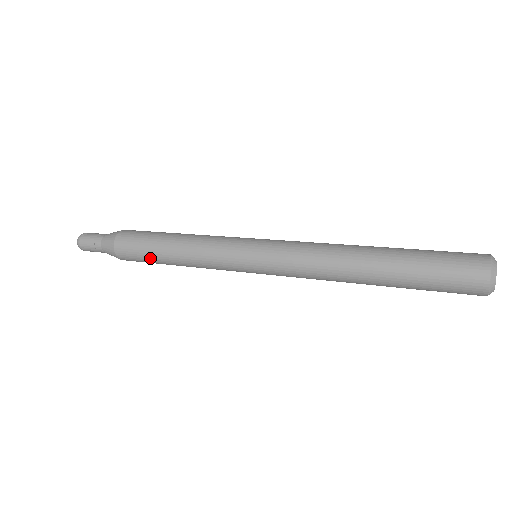
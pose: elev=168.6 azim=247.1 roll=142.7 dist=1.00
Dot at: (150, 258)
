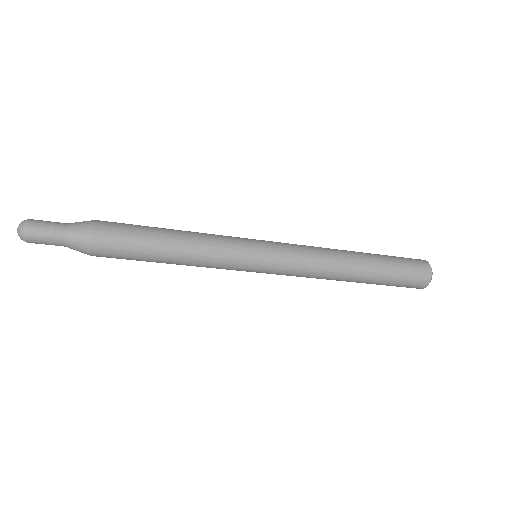
Dot at: (141, 258)
